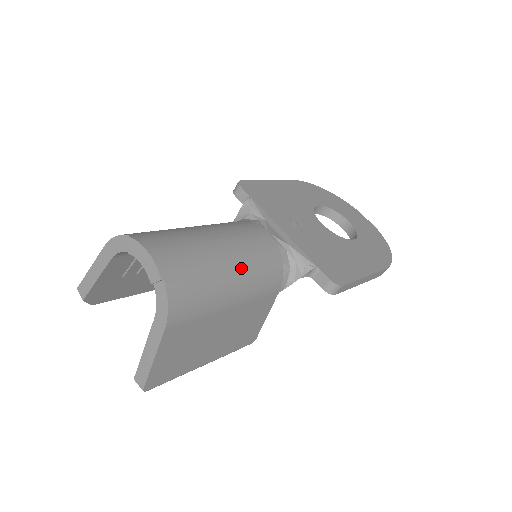
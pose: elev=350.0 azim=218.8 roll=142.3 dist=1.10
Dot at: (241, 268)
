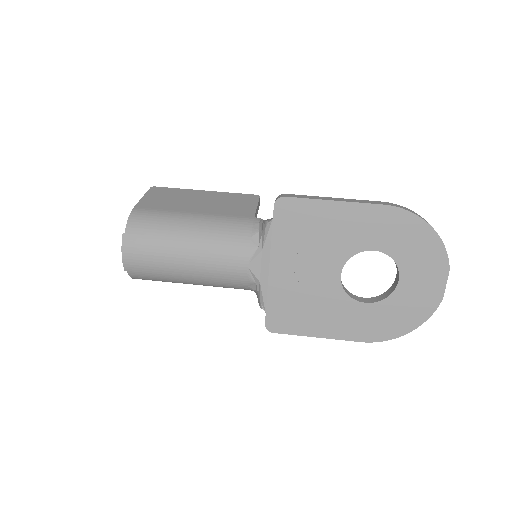
Dot at: (197, 280)
